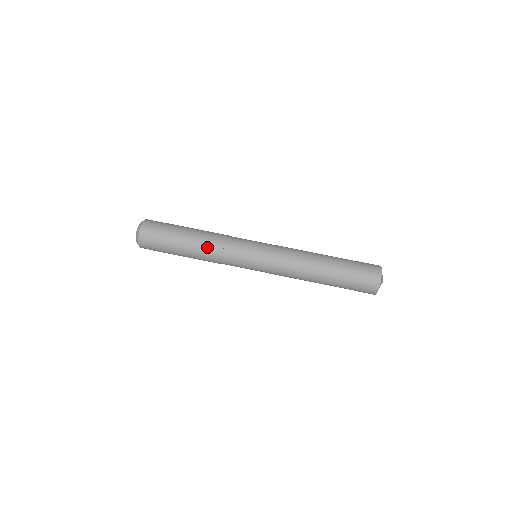
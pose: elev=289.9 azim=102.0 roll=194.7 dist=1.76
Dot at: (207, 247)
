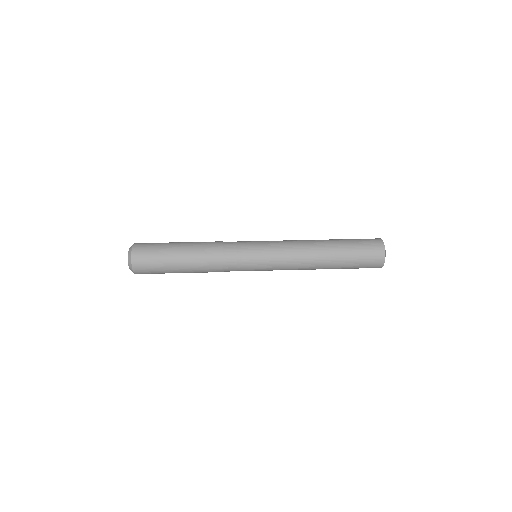
Dot at: (206, 242)
